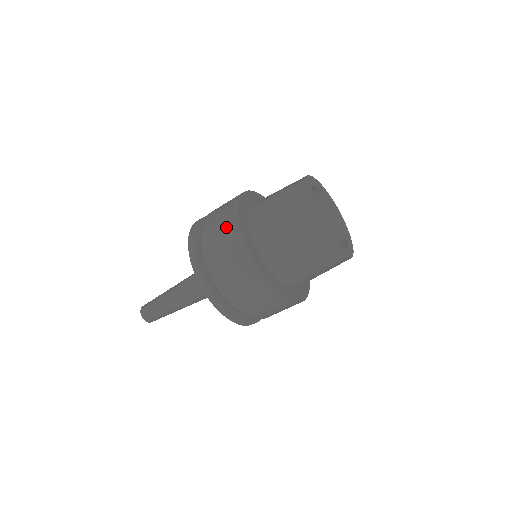
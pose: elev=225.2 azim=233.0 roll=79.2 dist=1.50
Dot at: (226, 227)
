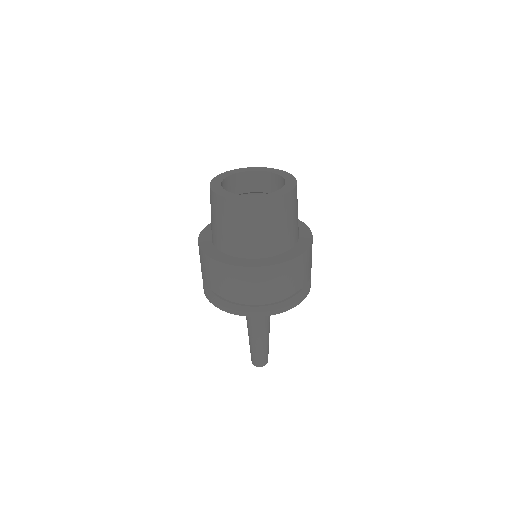
Dot at: (232, 278)
